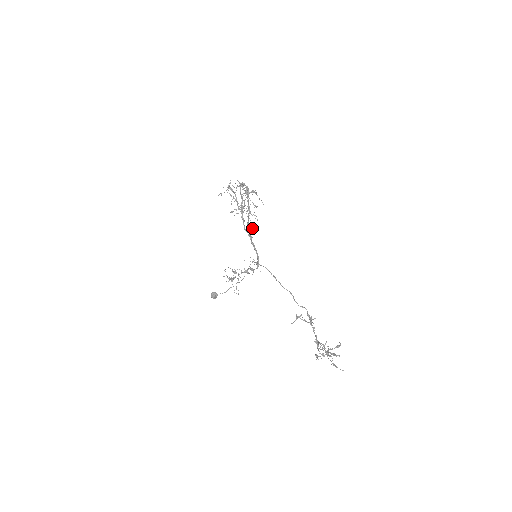
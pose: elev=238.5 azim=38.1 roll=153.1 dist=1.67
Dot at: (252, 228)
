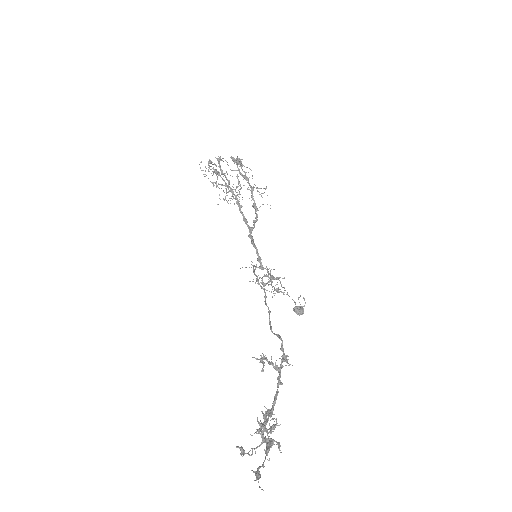
Dot at: occluded
